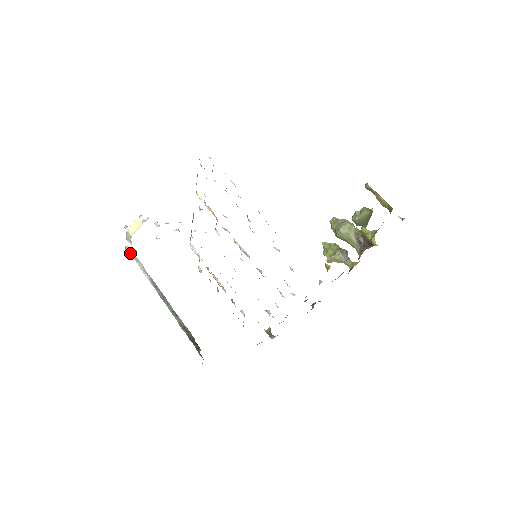
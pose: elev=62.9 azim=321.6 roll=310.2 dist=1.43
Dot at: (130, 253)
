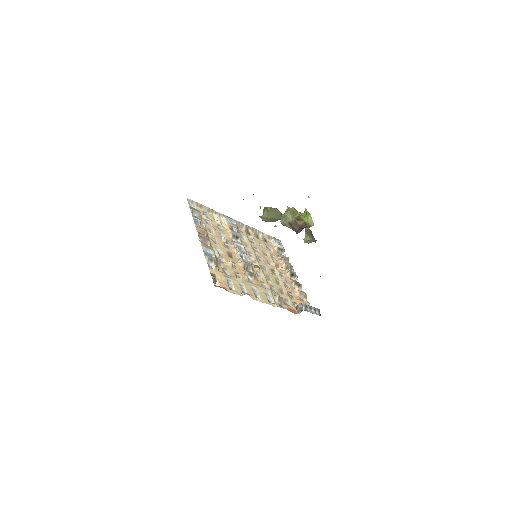
Dot at: occluded
